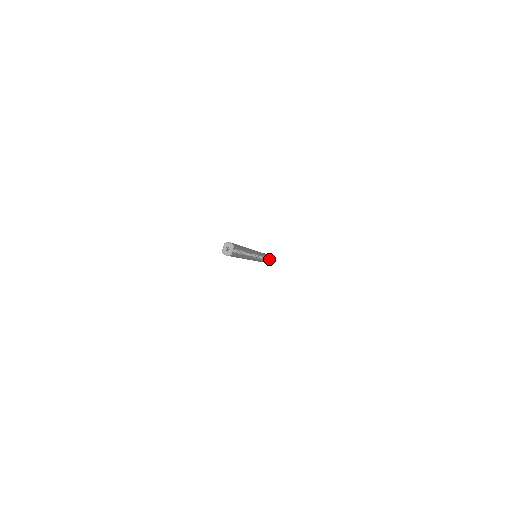
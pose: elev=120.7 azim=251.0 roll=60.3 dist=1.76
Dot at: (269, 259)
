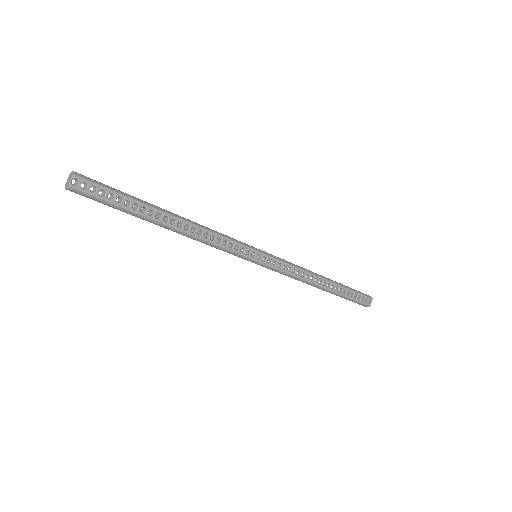
Dot at: (334, 287)
